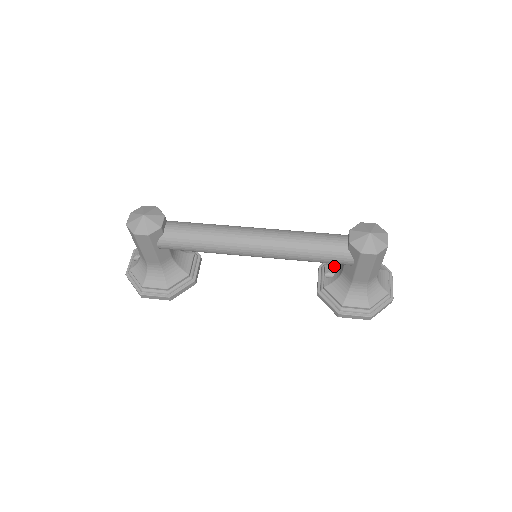
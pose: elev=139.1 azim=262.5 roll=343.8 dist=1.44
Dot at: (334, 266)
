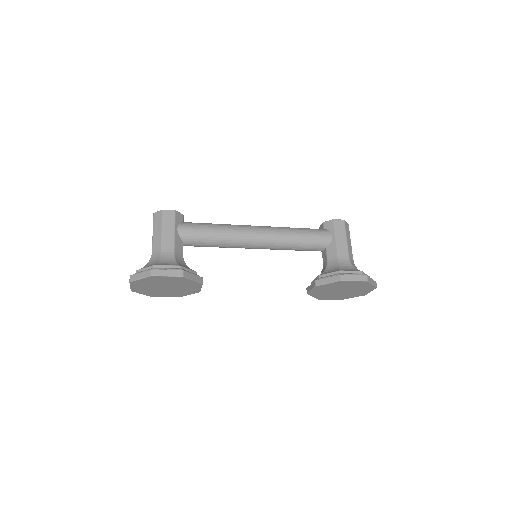
Dot at: occluded
